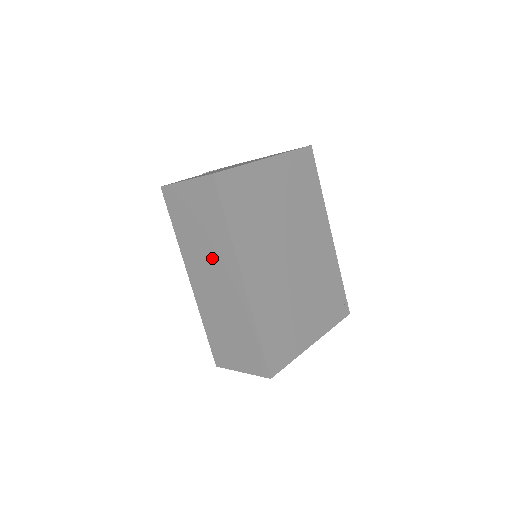
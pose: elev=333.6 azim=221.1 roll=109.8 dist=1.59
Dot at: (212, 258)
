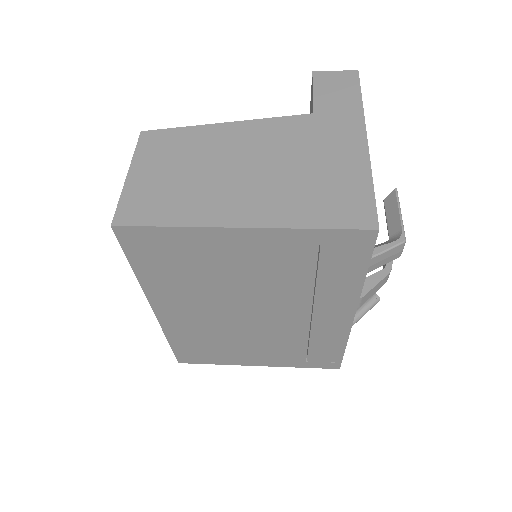
Dot at: occluded
